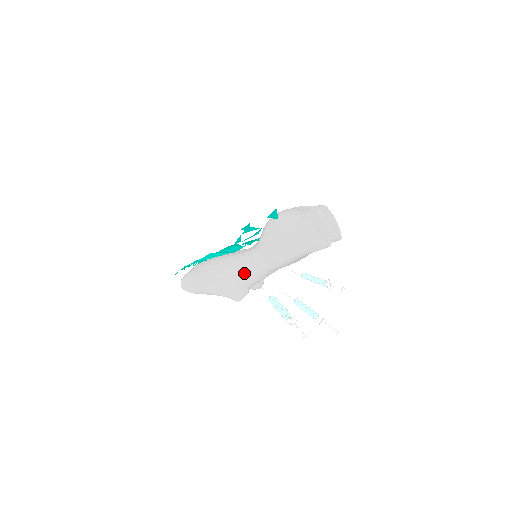
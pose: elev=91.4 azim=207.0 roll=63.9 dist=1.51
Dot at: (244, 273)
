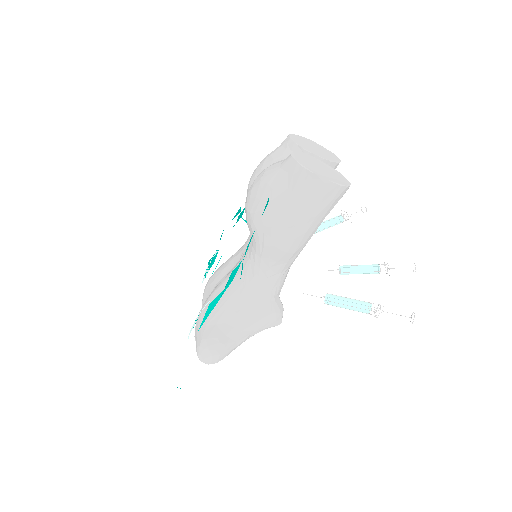
Dot at: (264, 290)
